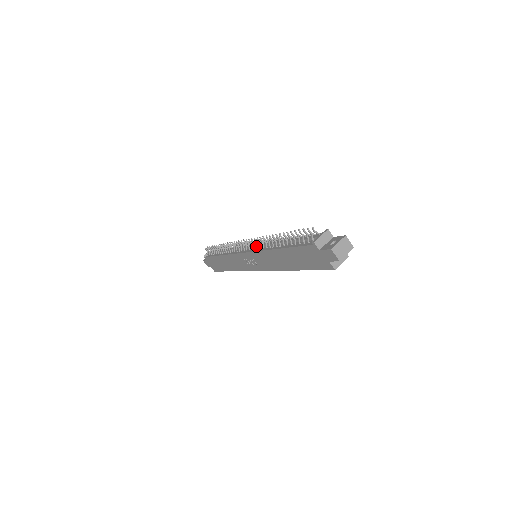
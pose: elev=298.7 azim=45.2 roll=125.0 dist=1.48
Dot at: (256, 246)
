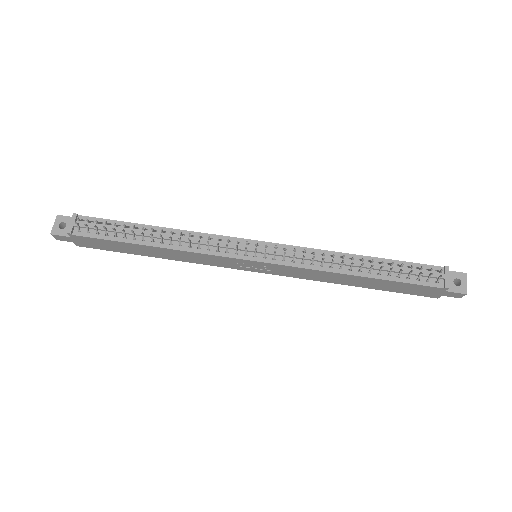
Dot at: (293, 259)
